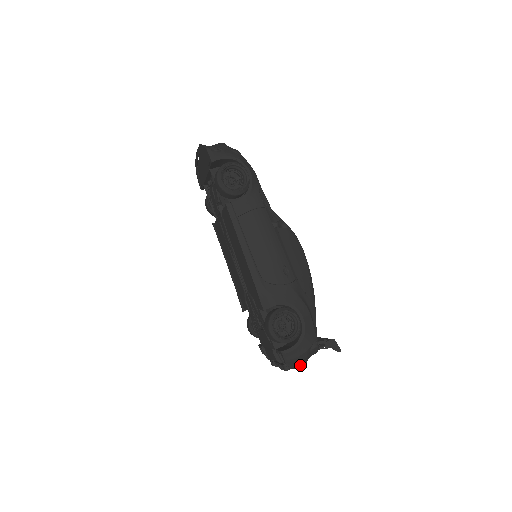
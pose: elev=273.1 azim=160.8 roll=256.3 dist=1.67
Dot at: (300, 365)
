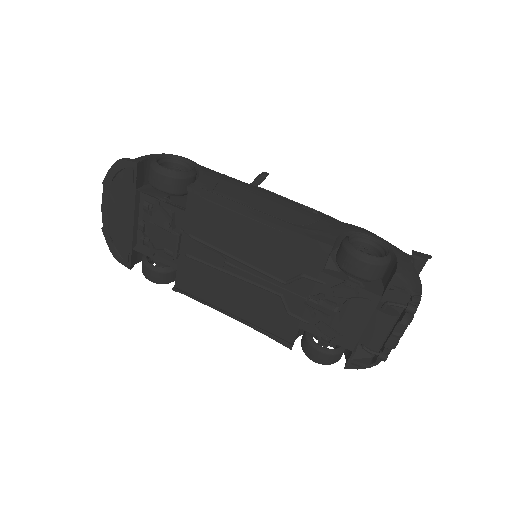
Dot at: (420, 290)
